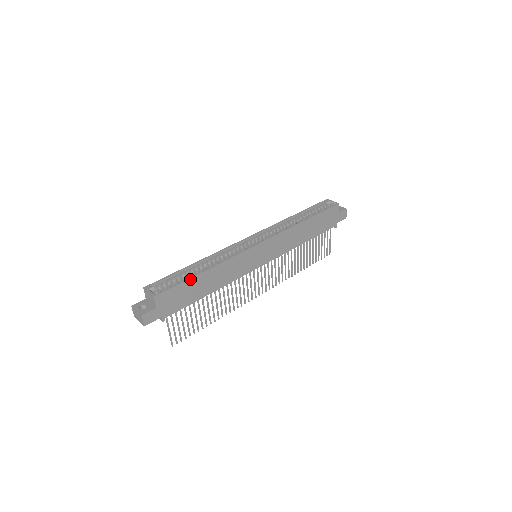
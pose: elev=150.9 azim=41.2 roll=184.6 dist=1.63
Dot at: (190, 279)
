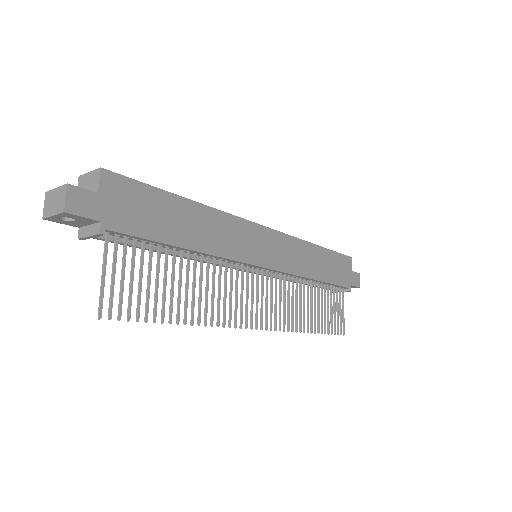
Dot at: (165, 193)
